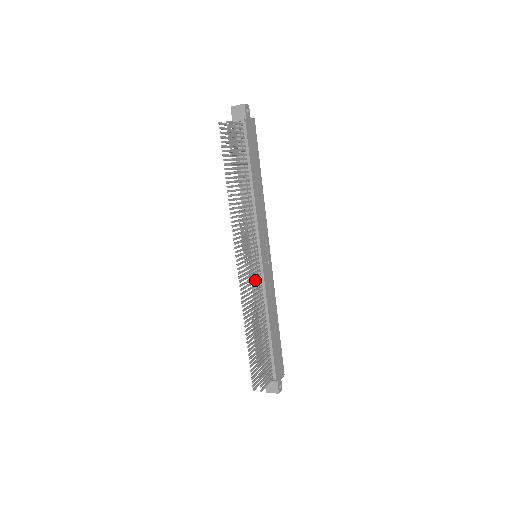
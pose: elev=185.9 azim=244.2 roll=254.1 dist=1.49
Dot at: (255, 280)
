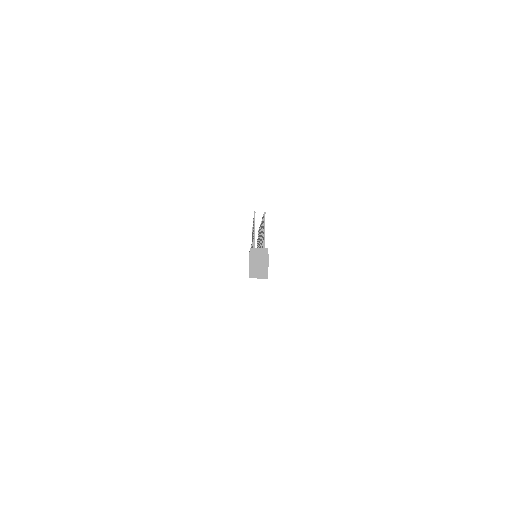
Dot at: occluded
